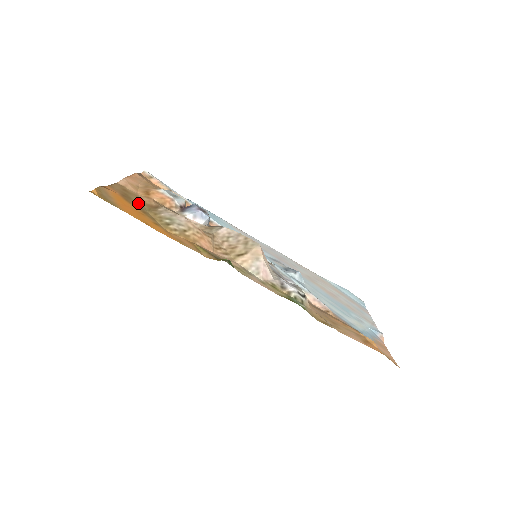
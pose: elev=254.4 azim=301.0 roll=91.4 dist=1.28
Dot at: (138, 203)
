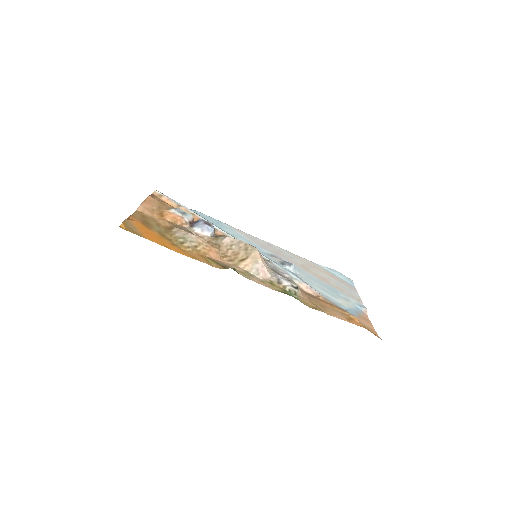
Dot at: (156, 227)
